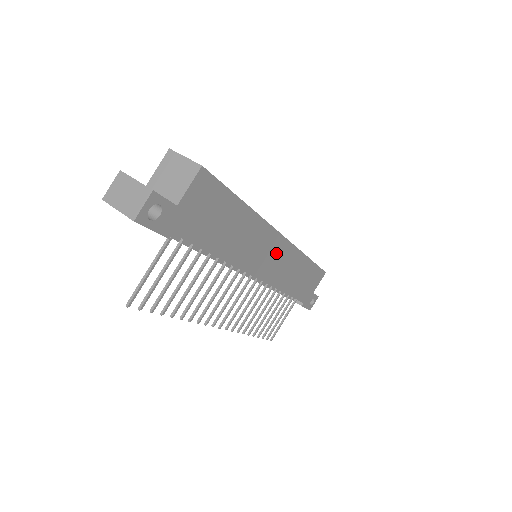
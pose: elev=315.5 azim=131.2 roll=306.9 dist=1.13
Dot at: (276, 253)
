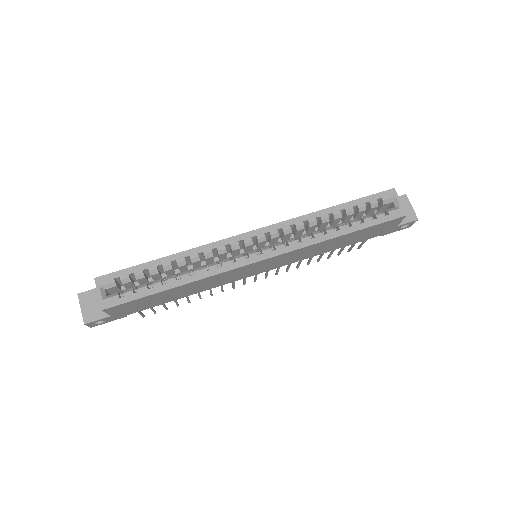
Dot at: (266, 264)
